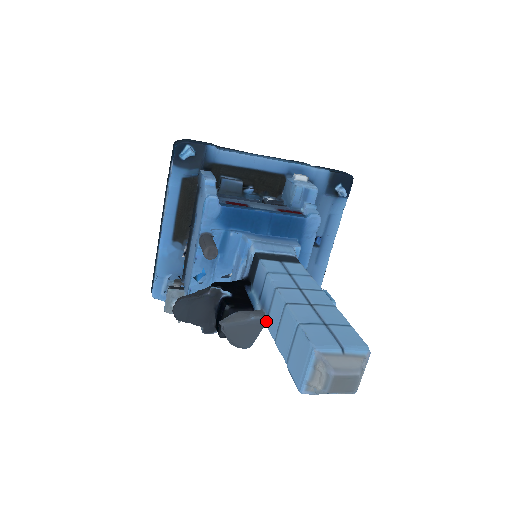
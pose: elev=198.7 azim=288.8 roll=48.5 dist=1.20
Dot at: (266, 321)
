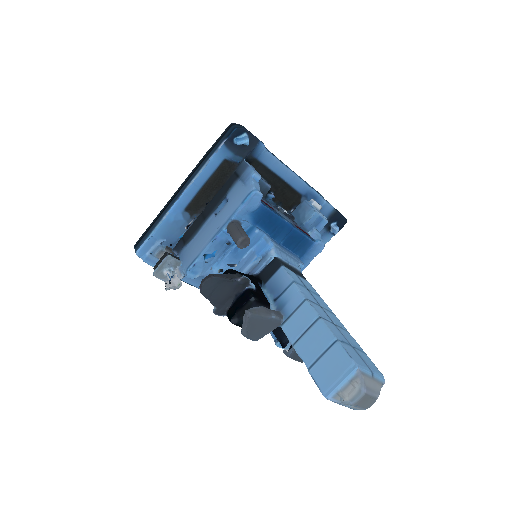
Dot at: (283, 323)
